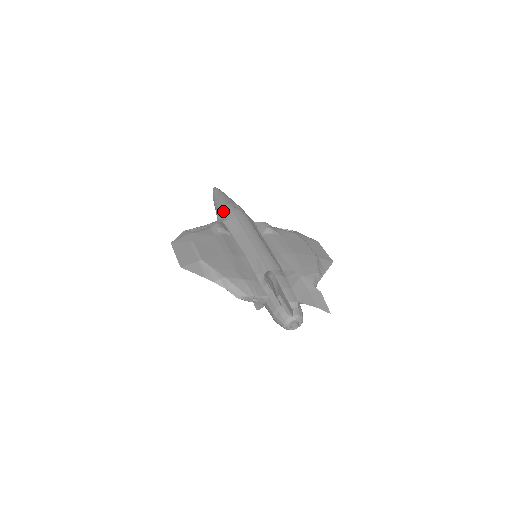
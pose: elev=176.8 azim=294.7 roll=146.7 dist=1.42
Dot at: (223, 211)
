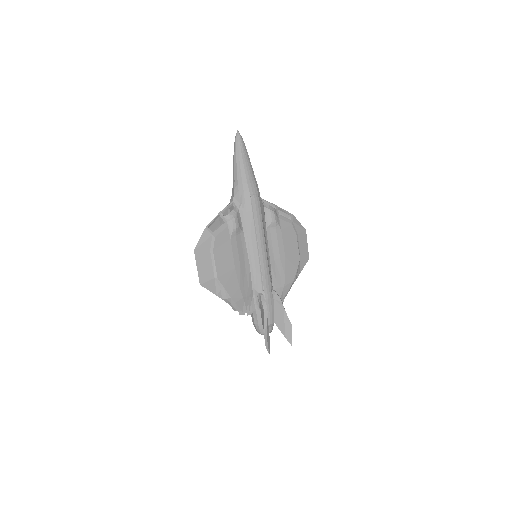
Dot at: (242, 193)
